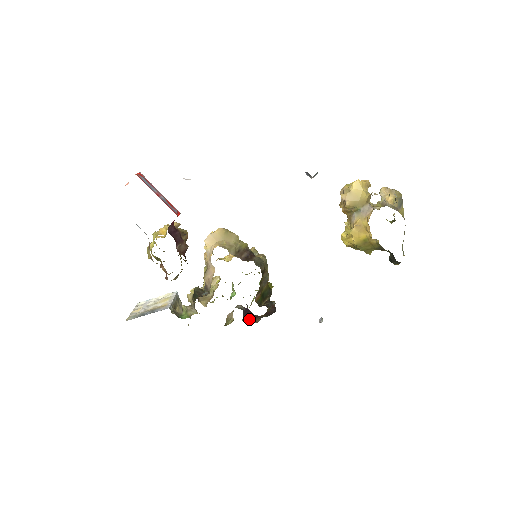
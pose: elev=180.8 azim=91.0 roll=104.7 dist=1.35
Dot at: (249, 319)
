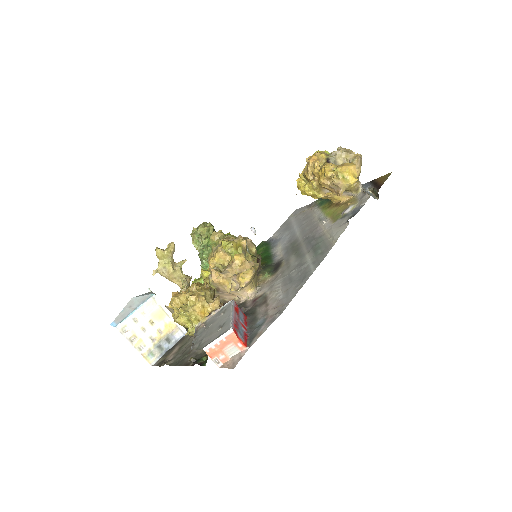
Dot at: occluded
